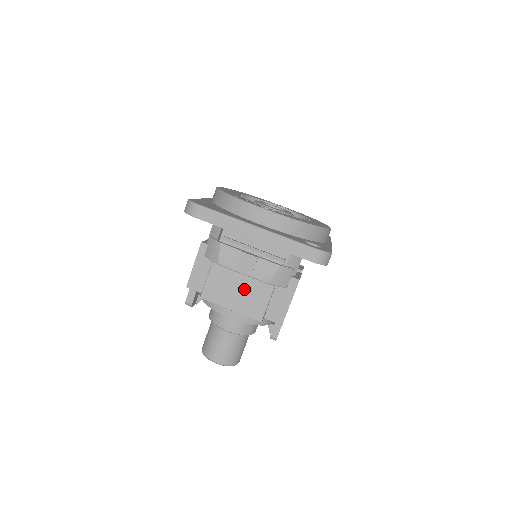
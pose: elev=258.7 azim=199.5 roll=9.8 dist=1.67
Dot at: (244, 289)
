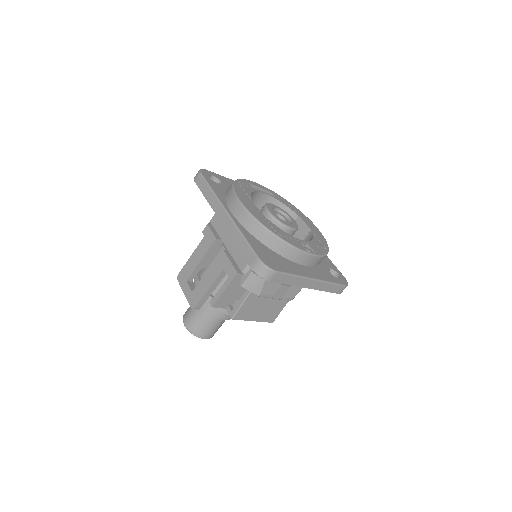
Dot at: (269, 305)
